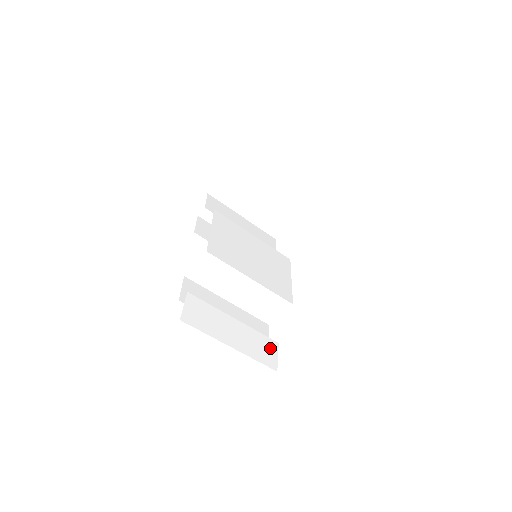
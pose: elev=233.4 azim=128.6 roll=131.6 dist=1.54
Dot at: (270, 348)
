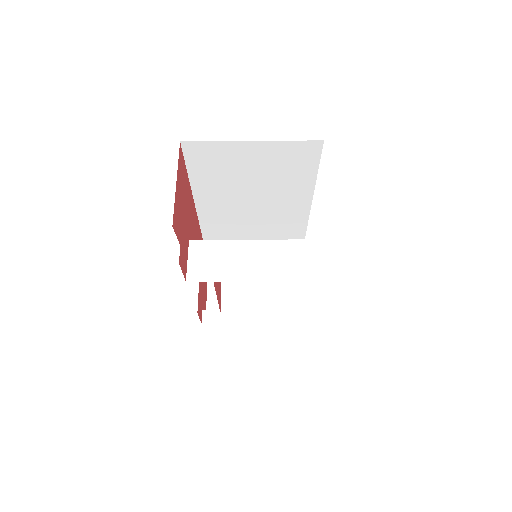
Dot at: occluded
